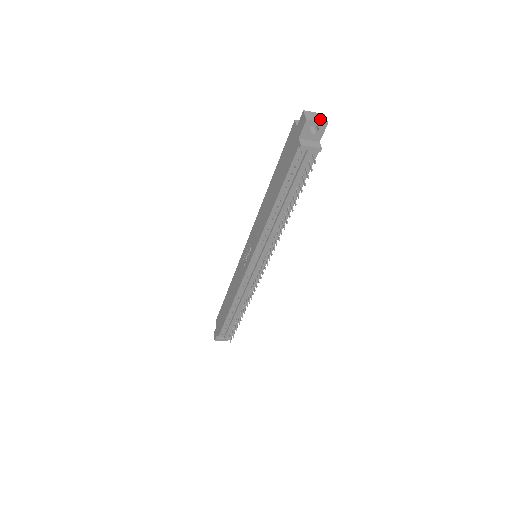
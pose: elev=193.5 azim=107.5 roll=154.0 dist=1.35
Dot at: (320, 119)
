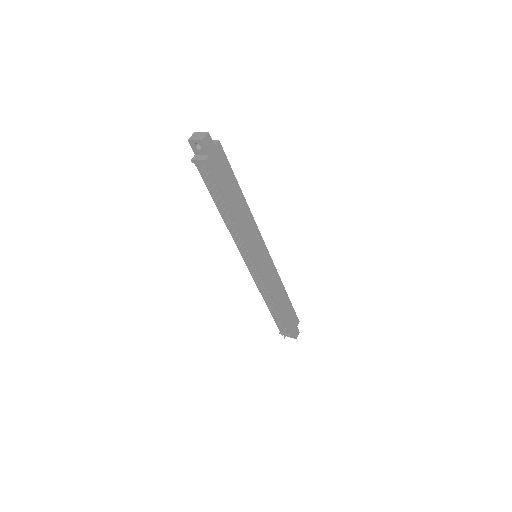
Dot at: (199, 137)
